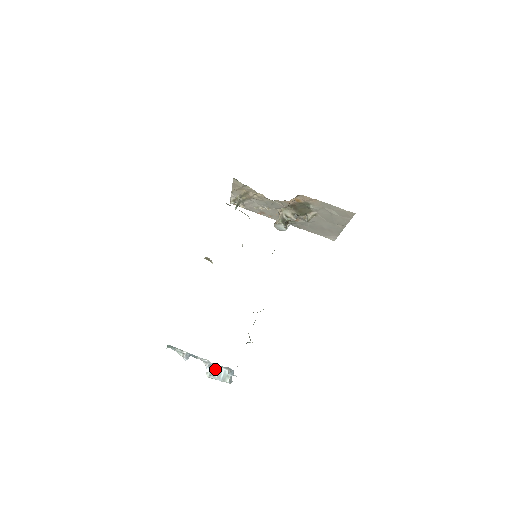
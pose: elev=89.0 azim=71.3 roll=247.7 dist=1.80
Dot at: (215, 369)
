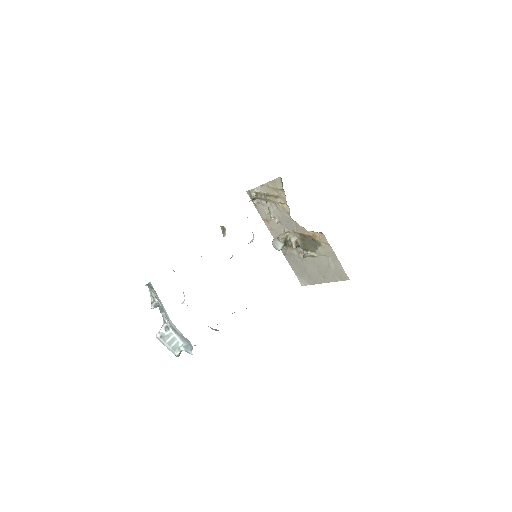
Dot at: (169, 334)
